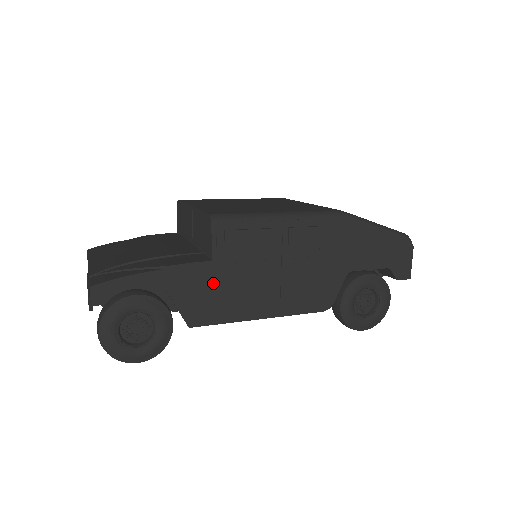
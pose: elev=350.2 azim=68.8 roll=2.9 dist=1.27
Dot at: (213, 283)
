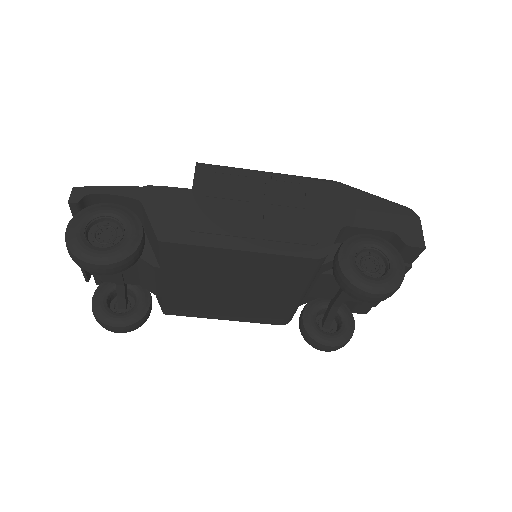
Dot at: (190, 207)
